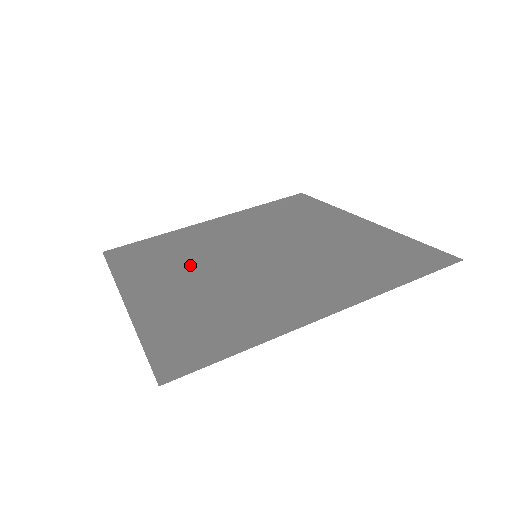
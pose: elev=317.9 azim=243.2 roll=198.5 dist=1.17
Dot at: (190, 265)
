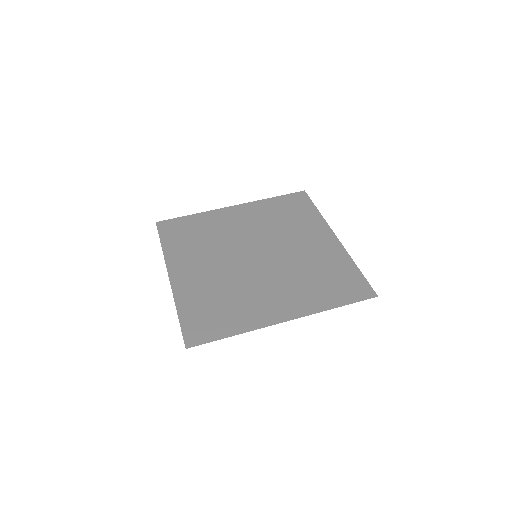
Dot at: (213, 254)
